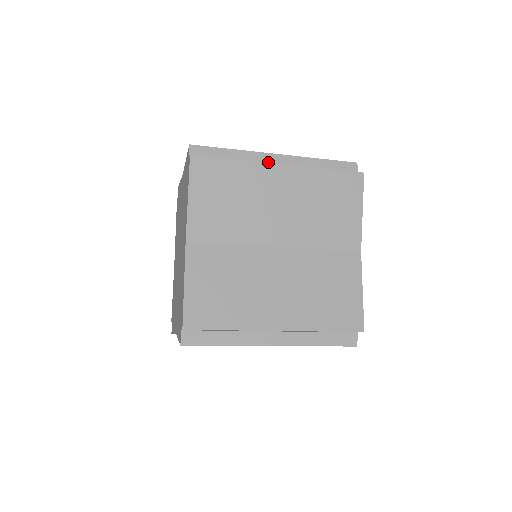
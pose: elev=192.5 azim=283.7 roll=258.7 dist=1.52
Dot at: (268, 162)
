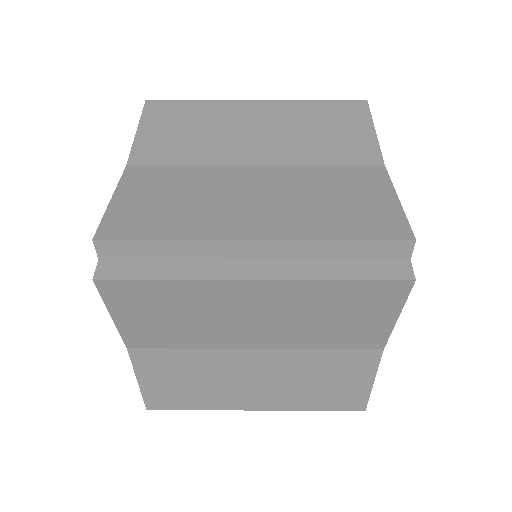
Dot at: (237, 253)
